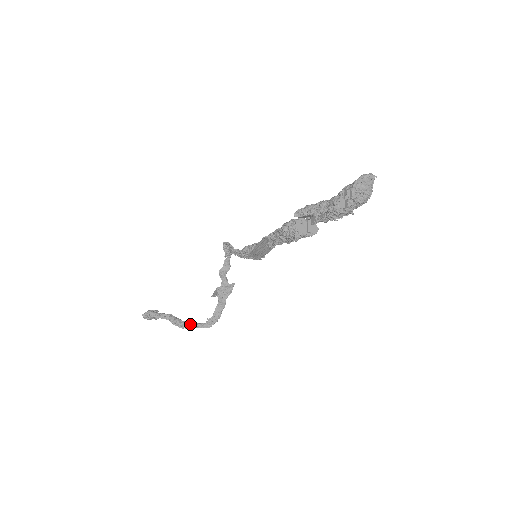
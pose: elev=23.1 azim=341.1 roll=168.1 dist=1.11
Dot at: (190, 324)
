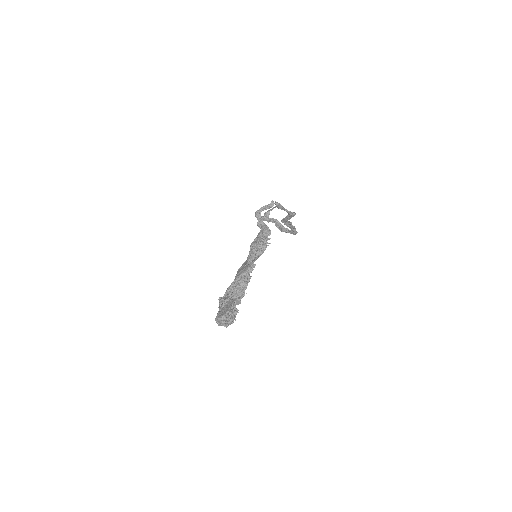
Dot at: (285, 231)
